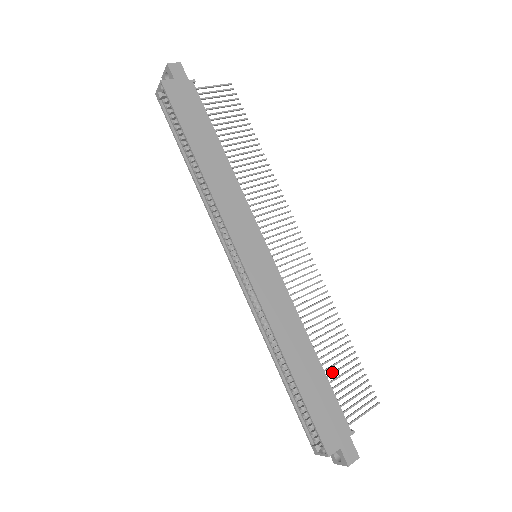
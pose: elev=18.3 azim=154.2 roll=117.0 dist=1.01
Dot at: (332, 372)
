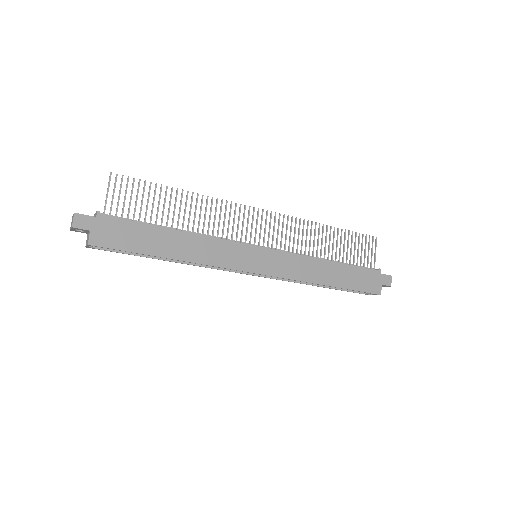
Dot at: (346, 257)
